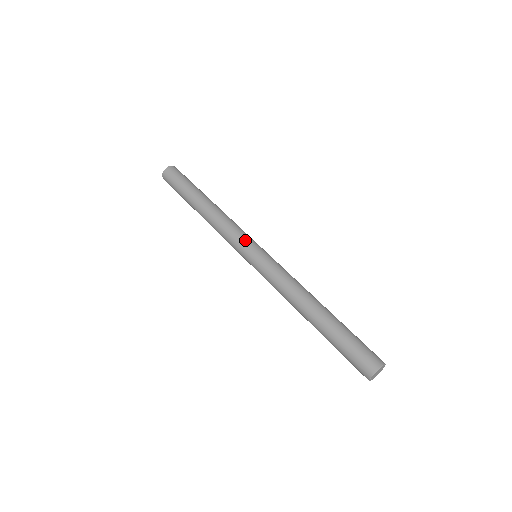
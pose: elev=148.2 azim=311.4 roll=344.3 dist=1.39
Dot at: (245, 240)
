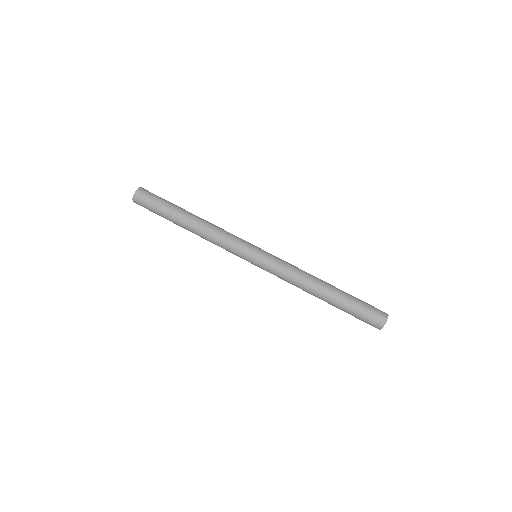
Dot at: (241, 251)
